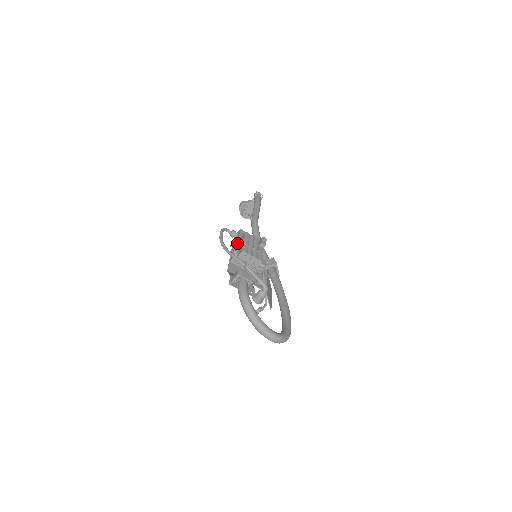
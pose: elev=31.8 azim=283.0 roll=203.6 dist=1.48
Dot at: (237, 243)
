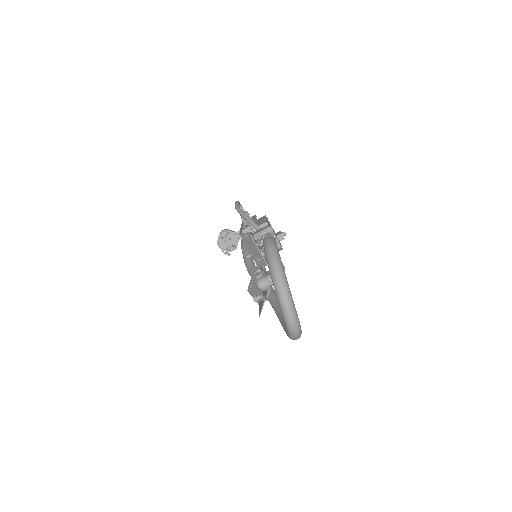
Dot at: (254, 219)
